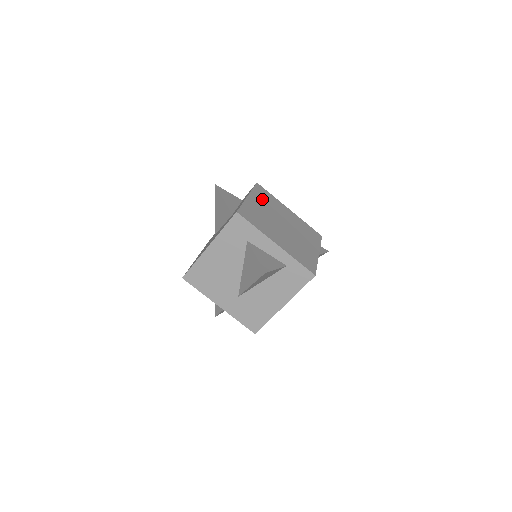
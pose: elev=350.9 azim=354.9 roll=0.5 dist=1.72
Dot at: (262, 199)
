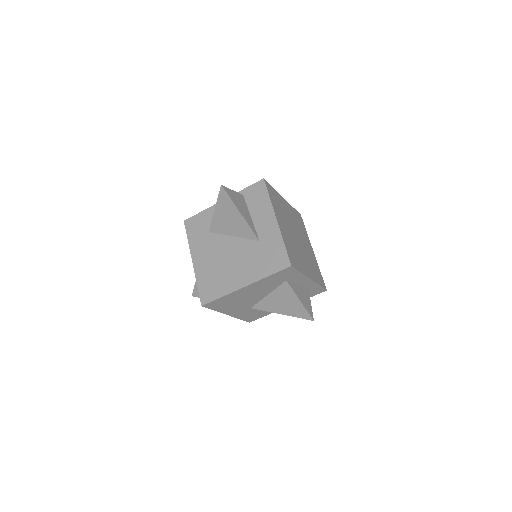
Dot at: (278, 209)
